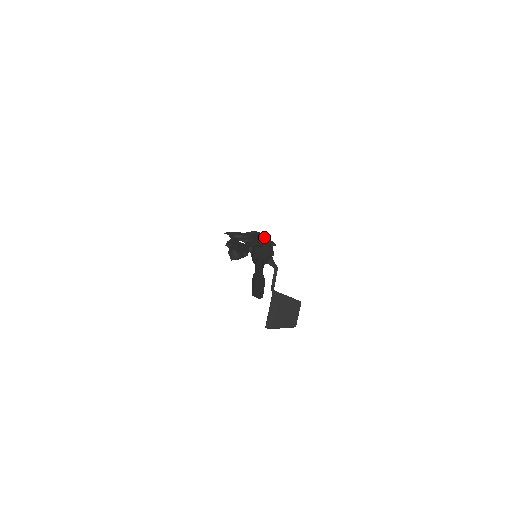
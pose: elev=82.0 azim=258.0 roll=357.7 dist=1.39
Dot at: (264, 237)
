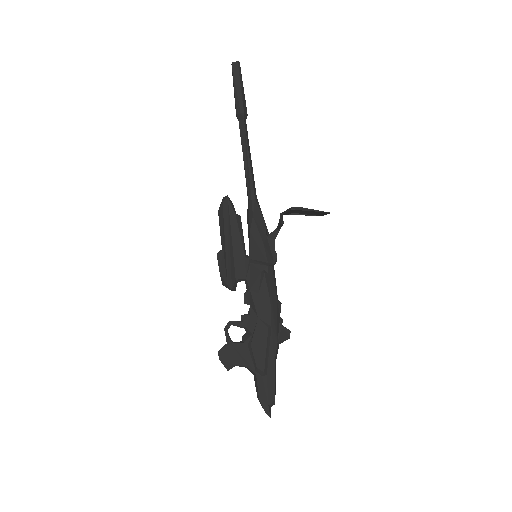
Dot at: occluded
